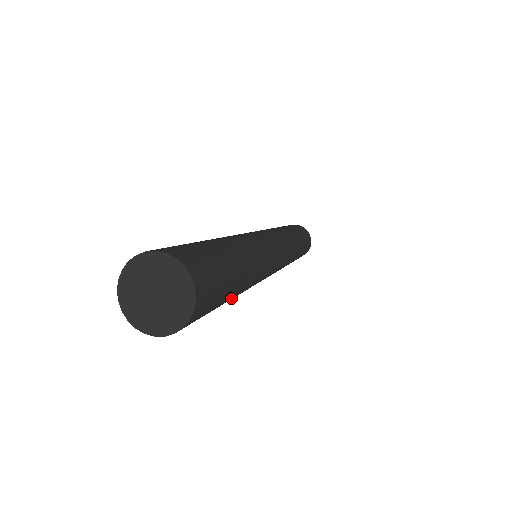
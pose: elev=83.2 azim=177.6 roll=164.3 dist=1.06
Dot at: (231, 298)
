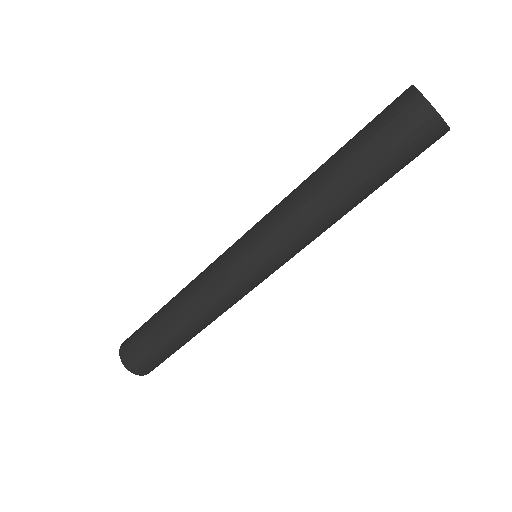
Dot at: occluded
